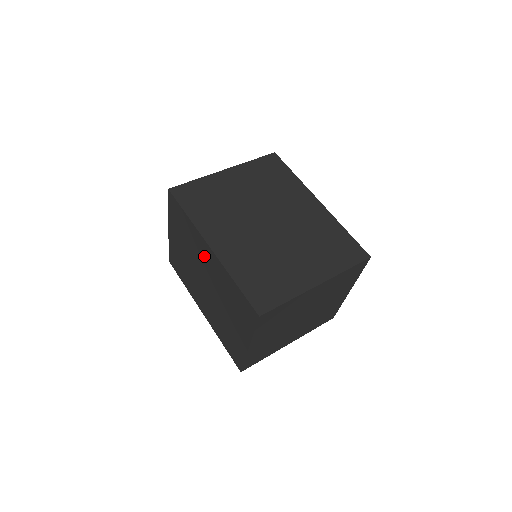
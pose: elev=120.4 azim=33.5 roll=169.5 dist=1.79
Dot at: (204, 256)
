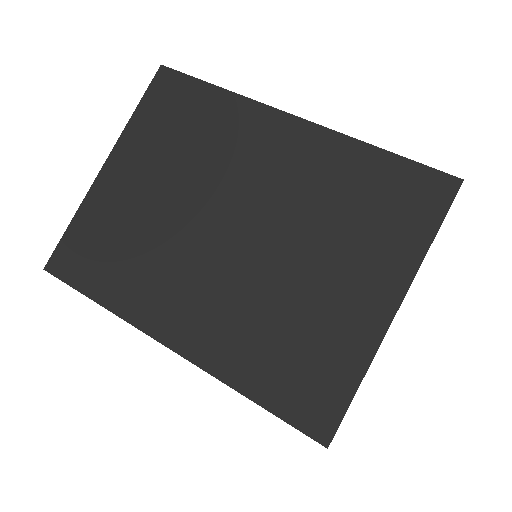
Dot at: (258, 151)
